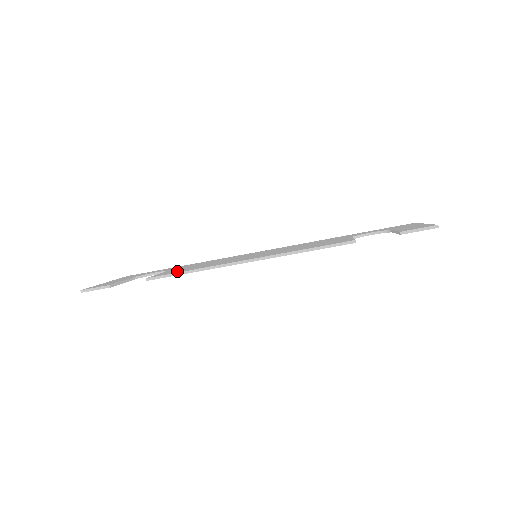
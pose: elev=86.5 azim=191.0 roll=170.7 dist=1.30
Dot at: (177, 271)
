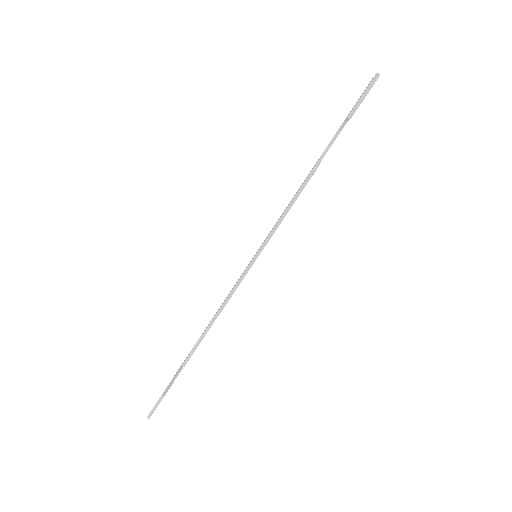
Dot at: occluded
